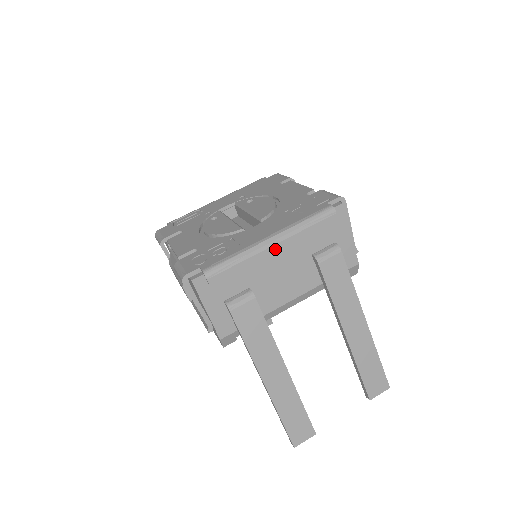
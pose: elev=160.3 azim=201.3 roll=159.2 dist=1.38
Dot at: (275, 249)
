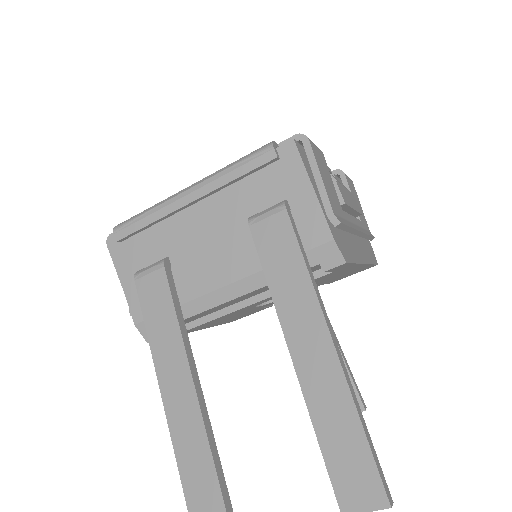
Dot at: (189, 200)
